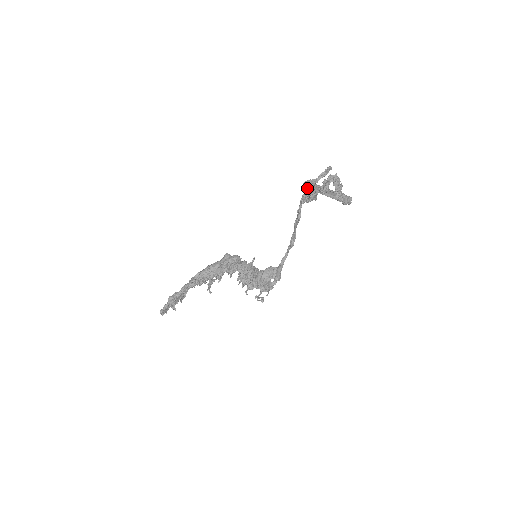
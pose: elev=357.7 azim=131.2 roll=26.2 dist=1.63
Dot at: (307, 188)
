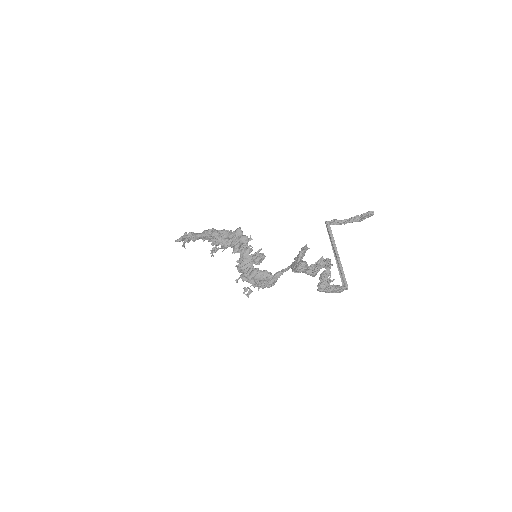
Dot at: occluded
